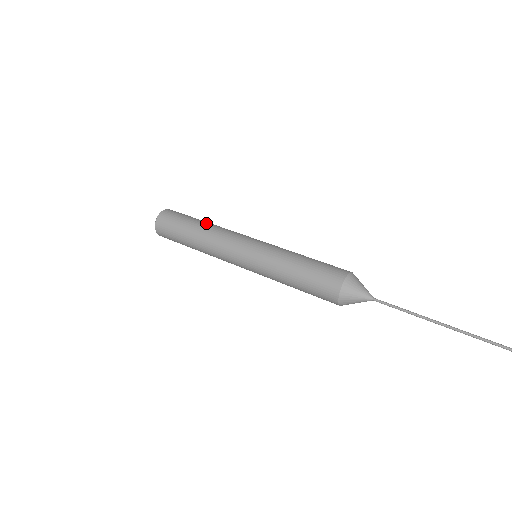
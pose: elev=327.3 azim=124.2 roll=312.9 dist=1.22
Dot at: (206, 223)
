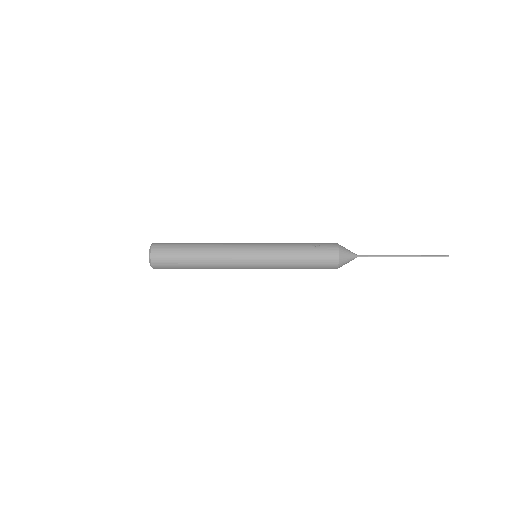
Dot at: (200, 254)
